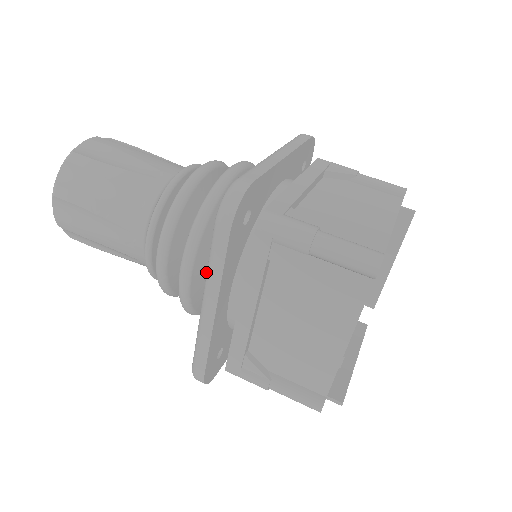
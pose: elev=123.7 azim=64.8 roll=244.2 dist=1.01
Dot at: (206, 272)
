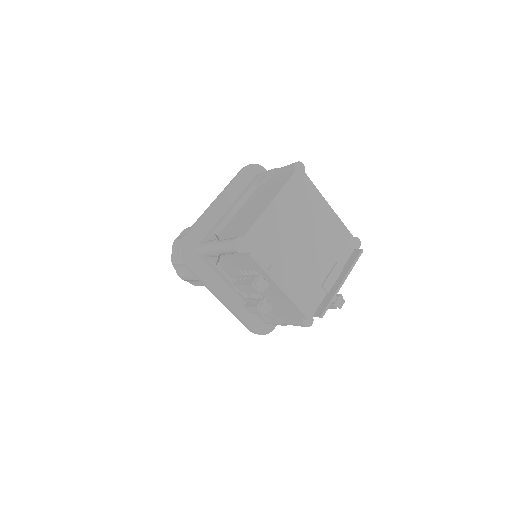
Dot at: occluded
